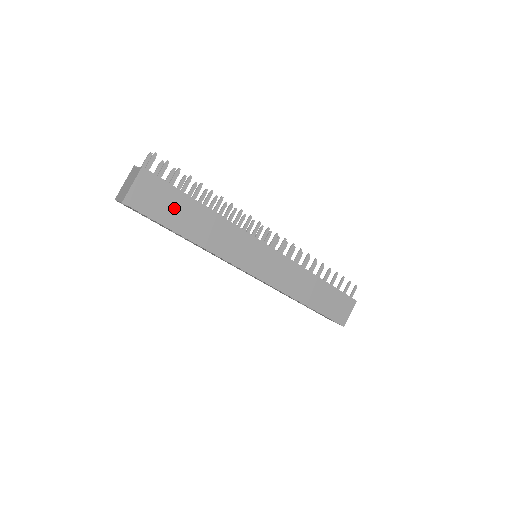
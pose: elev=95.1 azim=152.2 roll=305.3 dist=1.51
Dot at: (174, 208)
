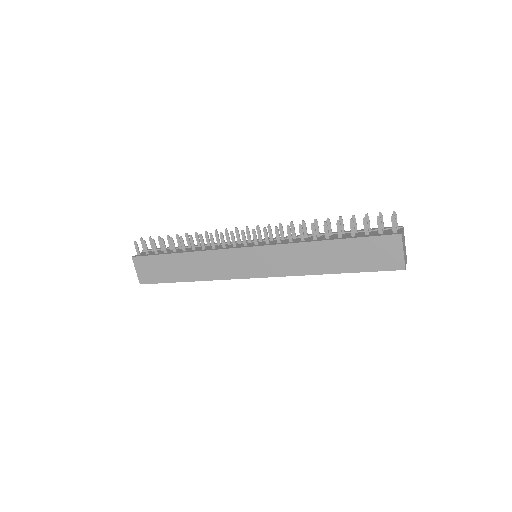
Dot at: (166, 268)
